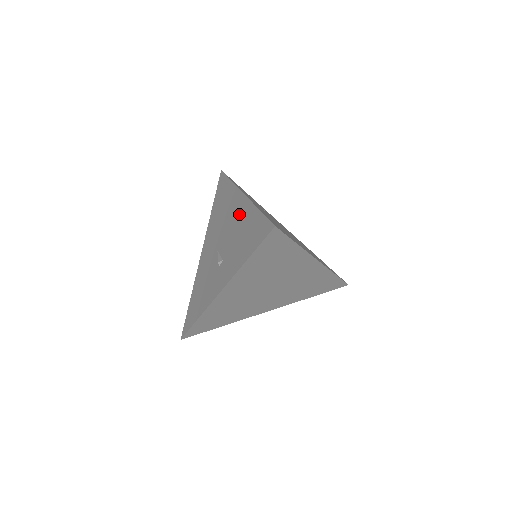
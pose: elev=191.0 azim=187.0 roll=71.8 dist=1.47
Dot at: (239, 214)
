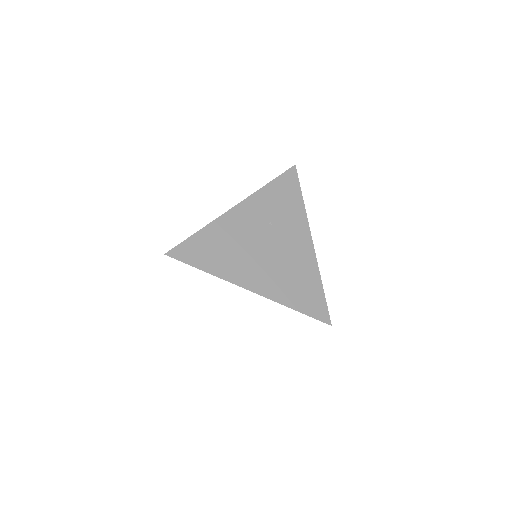
Dot at: occluded
